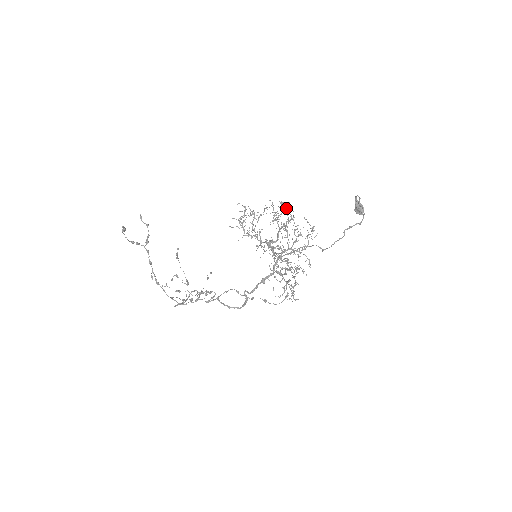
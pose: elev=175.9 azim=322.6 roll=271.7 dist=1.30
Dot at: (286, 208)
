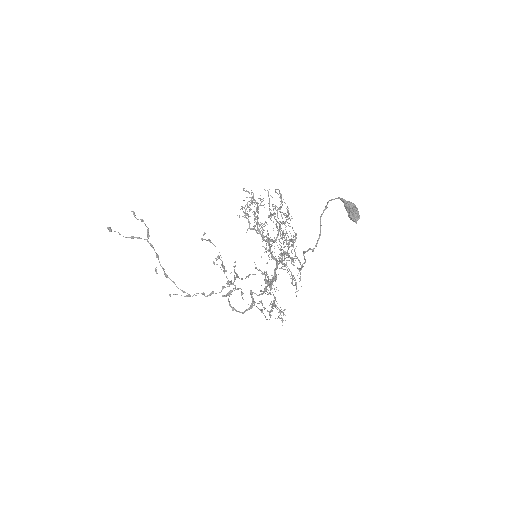
Dot at: (281, 200)
